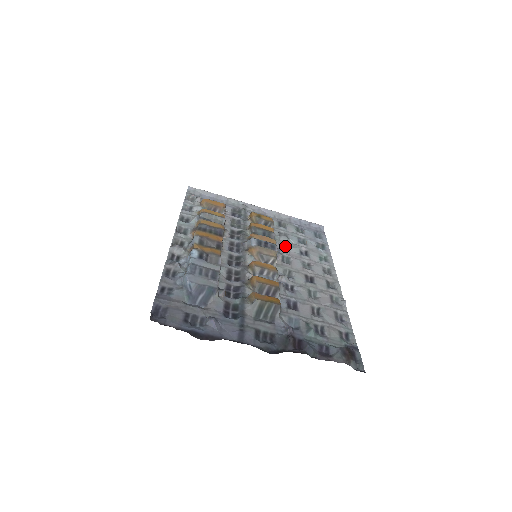
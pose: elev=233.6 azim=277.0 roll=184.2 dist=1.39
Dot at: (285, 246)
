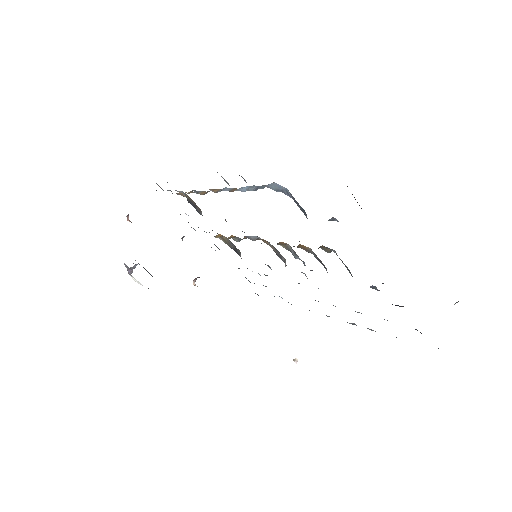
Dot at: occluded
